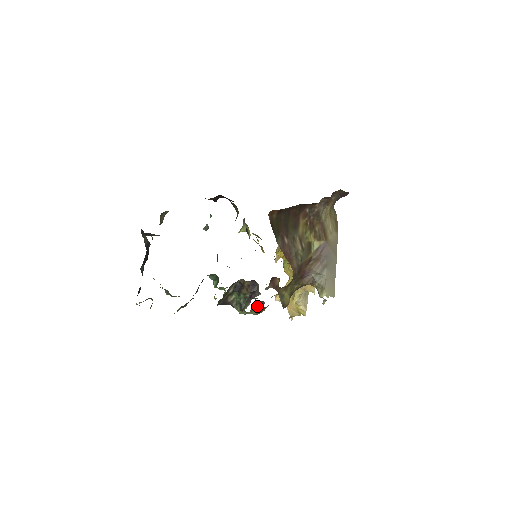
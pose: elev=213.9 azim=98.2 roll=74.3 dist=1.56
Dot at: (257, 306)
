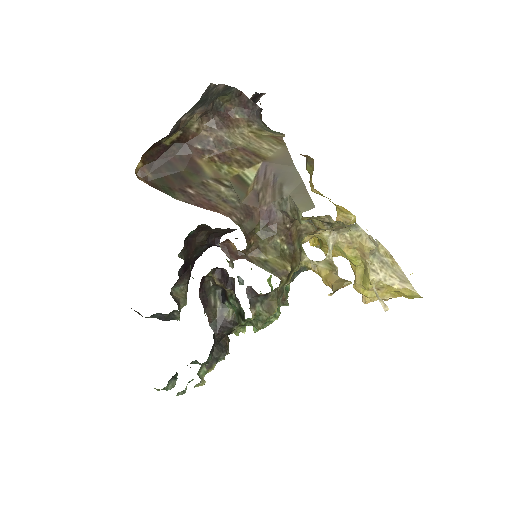
Dot at: (252, 300)
